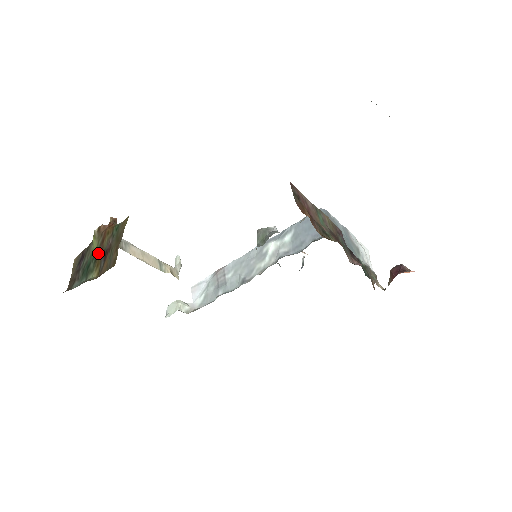
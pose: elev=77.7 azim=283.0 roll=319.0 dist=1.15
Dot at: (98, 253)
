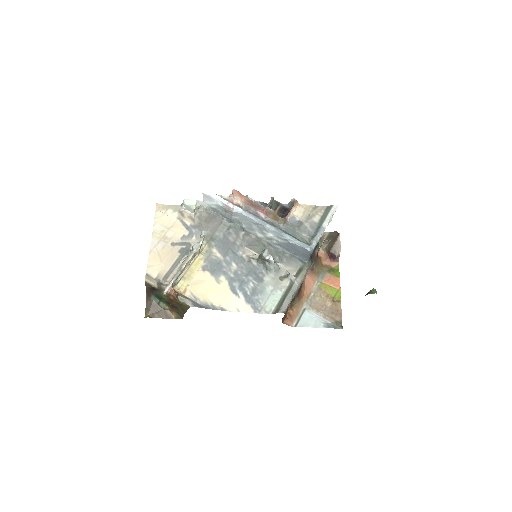
Dot at: (168, 302)
